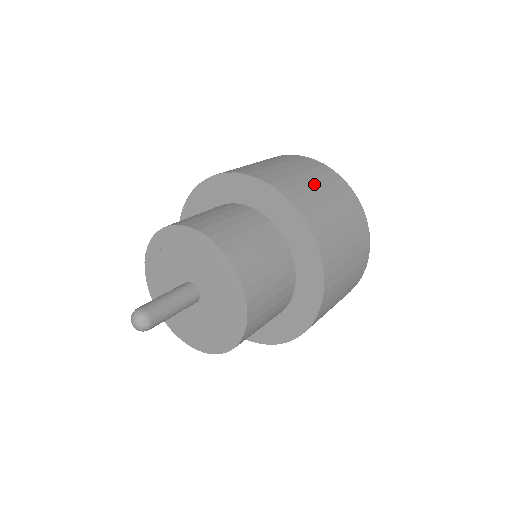
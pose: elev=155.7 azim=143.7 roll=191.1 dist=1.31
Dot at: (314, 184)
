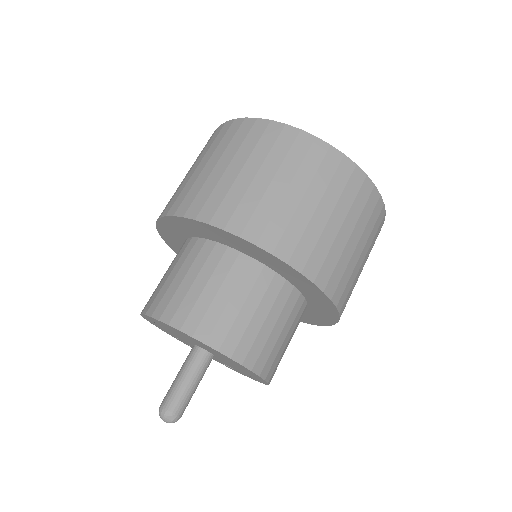
Dot at: (234, 168)
